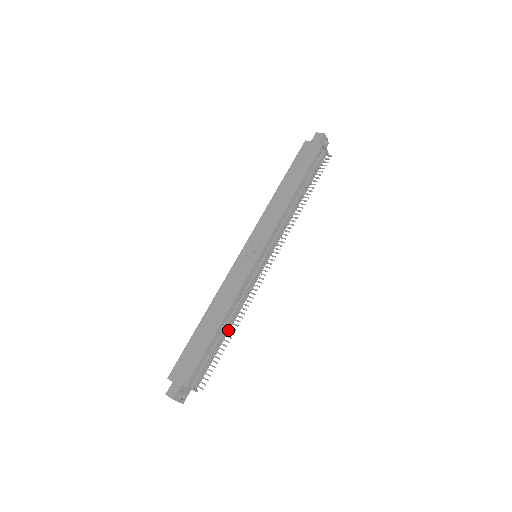
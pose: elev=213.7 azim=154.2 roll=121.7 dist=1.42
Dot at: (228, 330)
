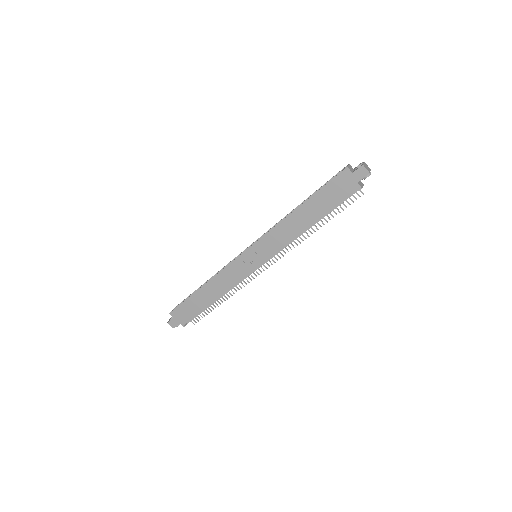
Dot at: occluded
